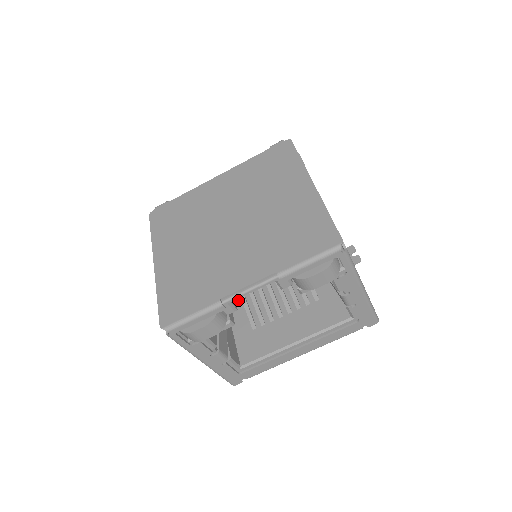
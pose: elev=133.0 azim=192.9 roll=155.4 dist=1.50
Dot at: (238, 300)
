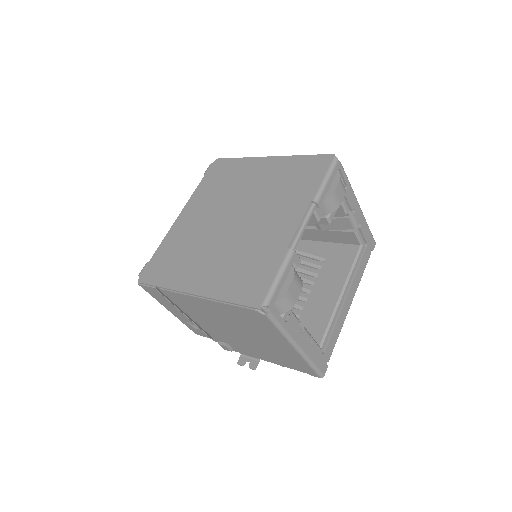
Dot at: occluded
